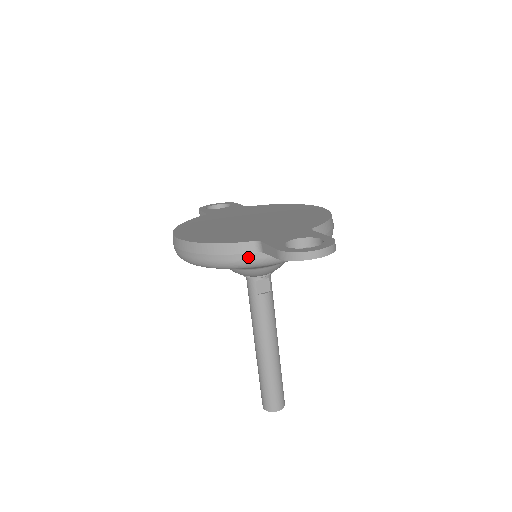
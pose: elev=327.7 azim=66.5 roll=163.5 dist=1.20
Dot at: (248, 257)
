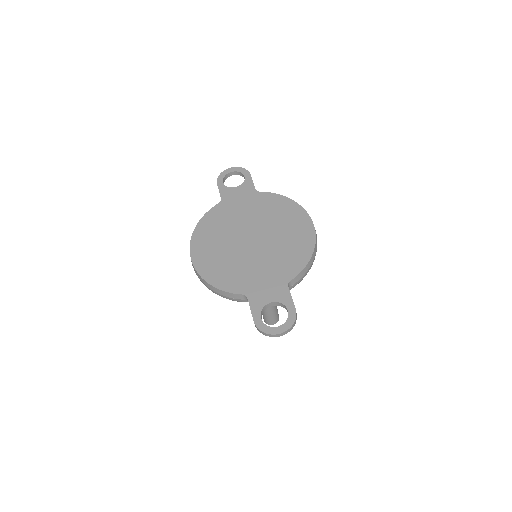
Dot at: (239, 300)
